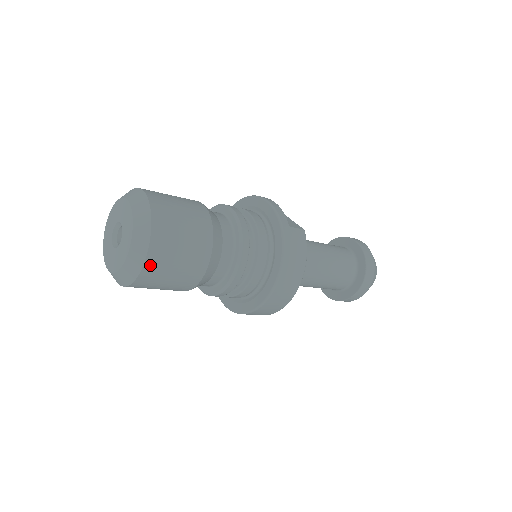
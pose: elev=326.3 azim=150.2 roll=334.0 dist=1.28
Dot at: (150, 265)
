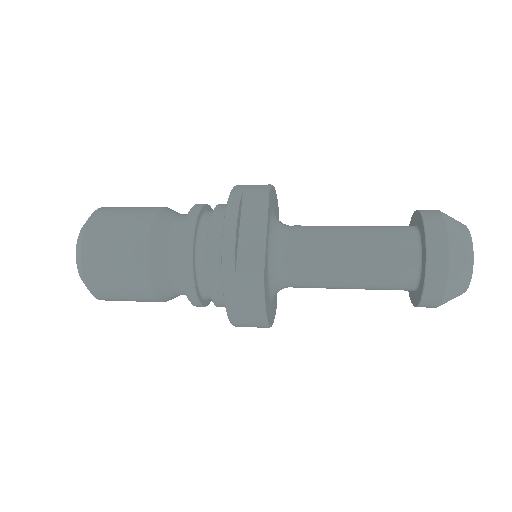
Dot at: (104, 299)
